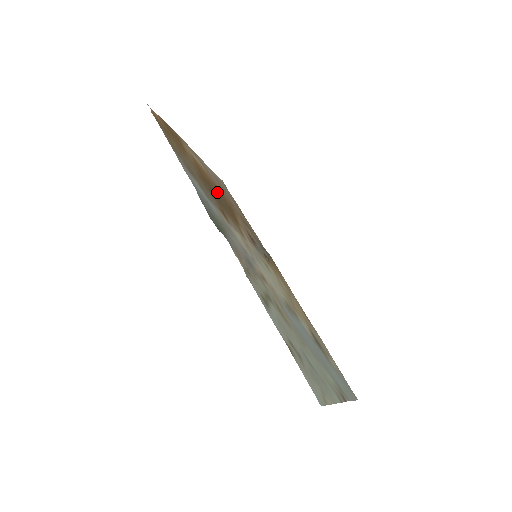
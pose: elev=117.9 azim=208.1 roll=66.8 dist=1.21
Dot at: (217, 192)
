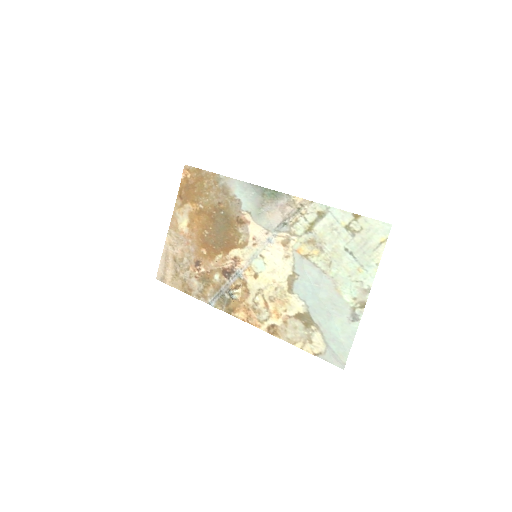
Dot at: (212, 231)
